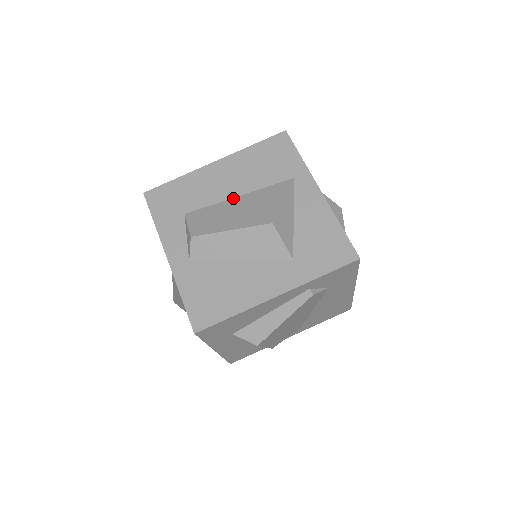
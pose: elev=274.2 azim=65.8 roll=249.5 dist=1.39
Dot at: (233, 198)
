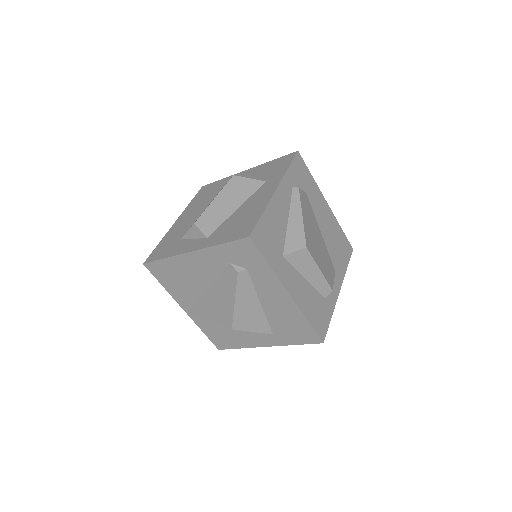
Dot at: occluded
